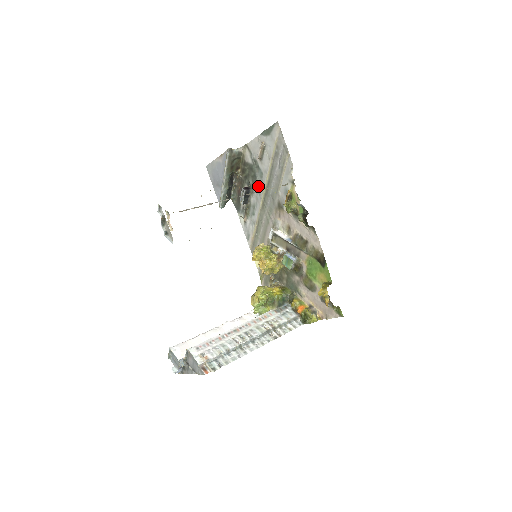
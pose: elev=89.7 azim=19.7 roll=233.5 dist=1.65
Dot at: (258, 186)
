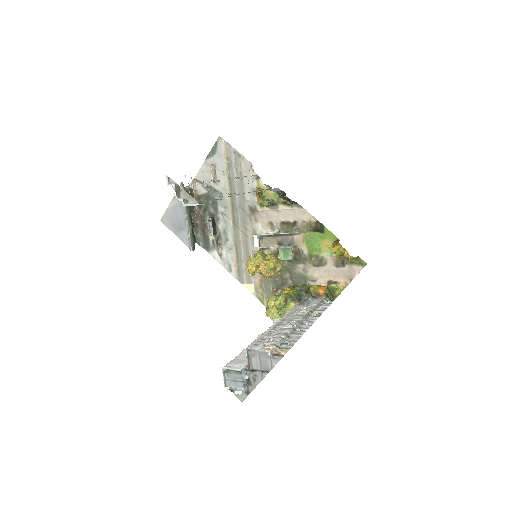
Dot at: (222, 208)
